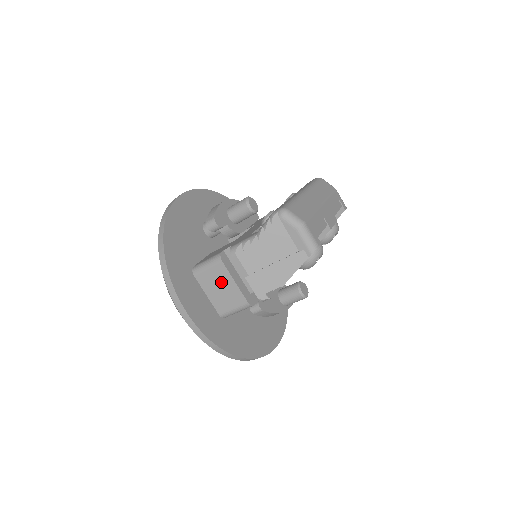
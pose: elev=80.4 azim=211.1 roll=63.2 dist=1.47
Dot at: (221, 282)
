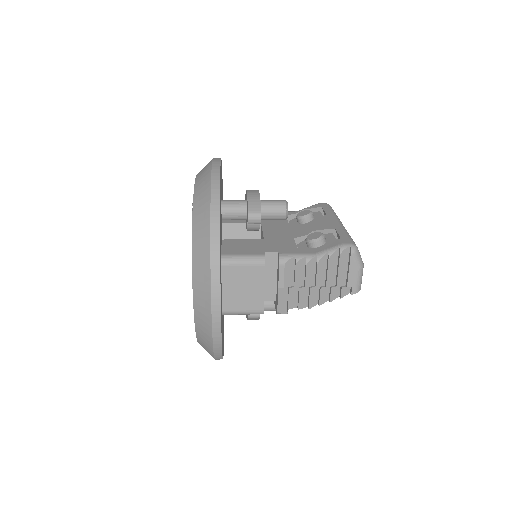
Dot at: (249, 283)
